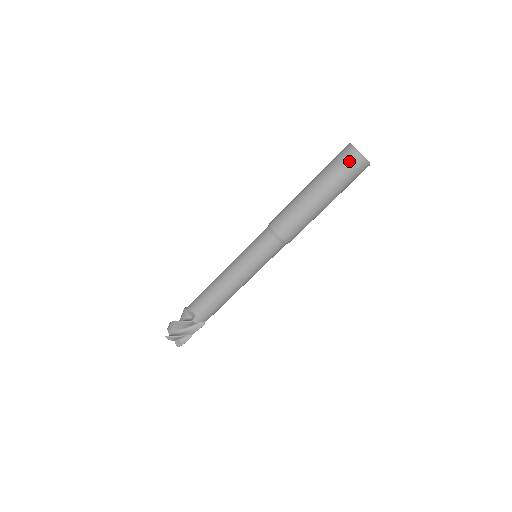
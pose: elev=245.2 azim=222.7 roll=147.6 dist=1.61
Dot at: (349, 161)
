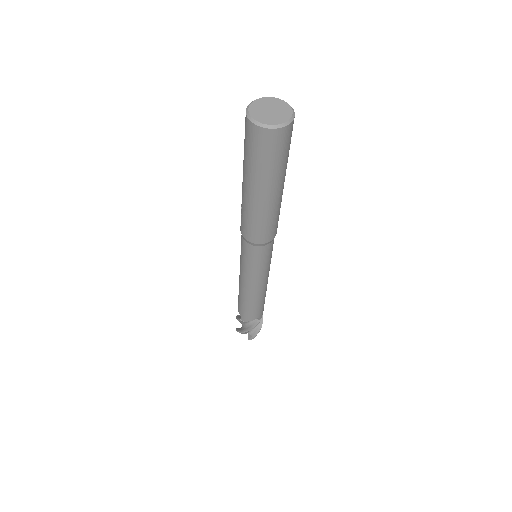
Dot at: (281, 142)
